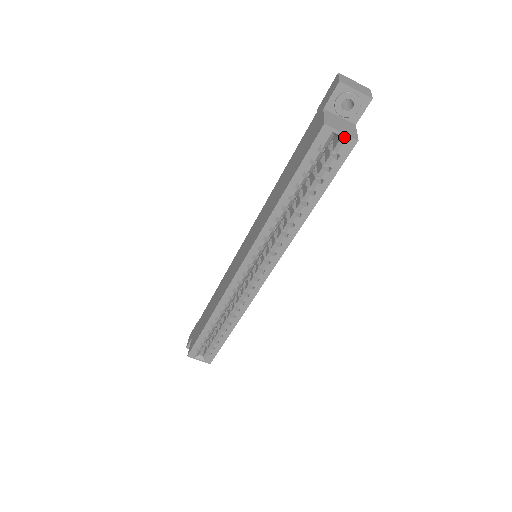
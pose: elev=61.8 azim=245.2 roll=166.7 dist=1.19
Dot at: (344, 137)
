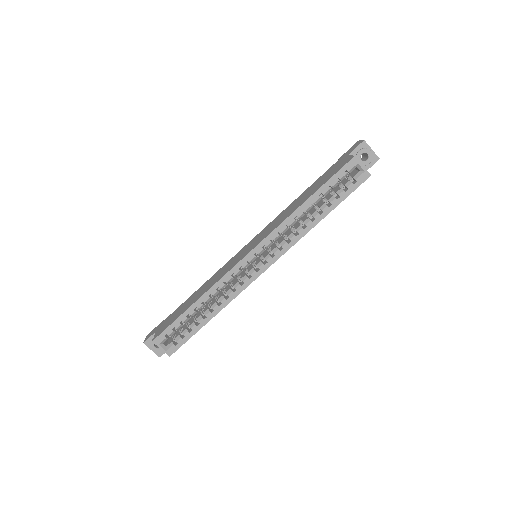
Dot at: (363, 170)
